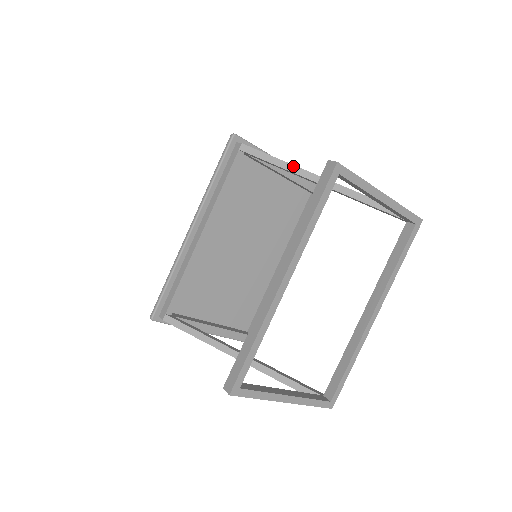
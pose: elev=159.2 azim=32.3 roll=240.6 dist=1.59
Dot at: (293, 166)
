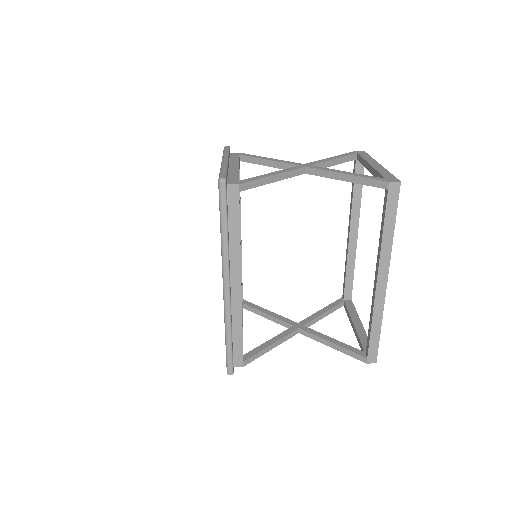
Dot at: (285, 173)
